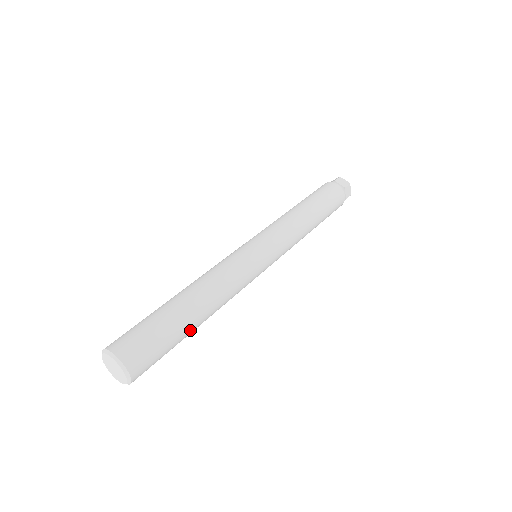
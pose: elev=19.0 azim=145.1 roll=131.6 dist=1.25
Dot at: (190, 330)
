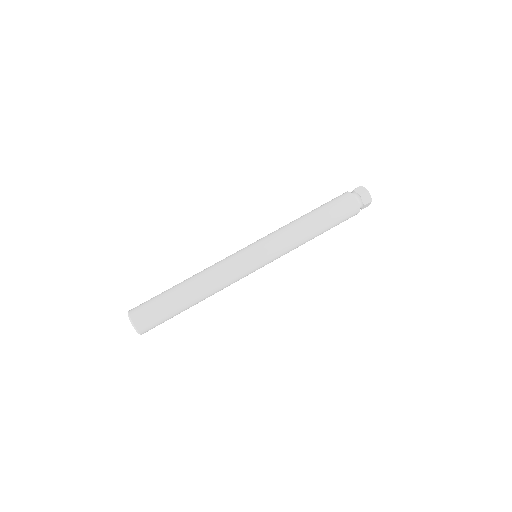
Dot at: (186, 309)
